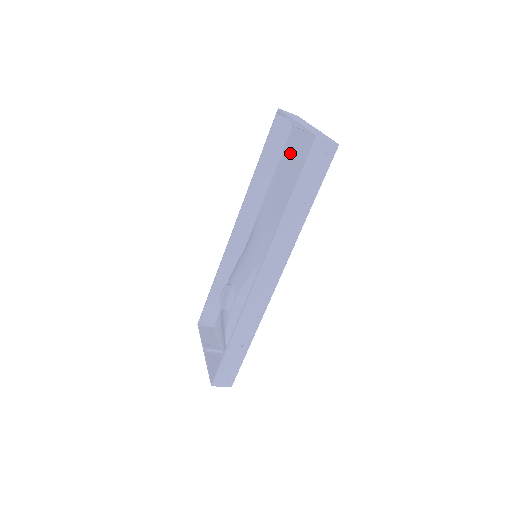
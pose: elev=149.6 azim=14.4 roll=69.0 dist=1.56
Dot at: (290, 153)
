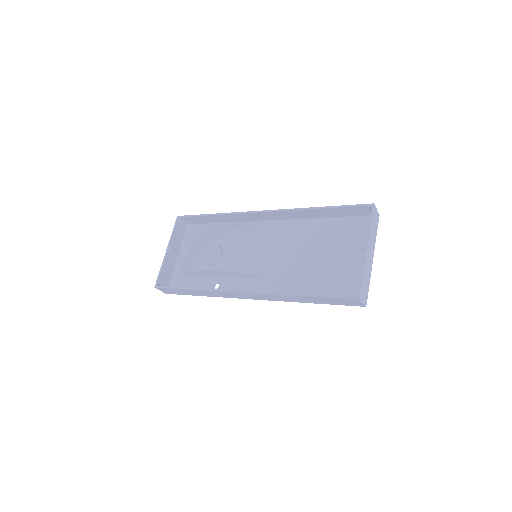
Dot at: (346, 234)
